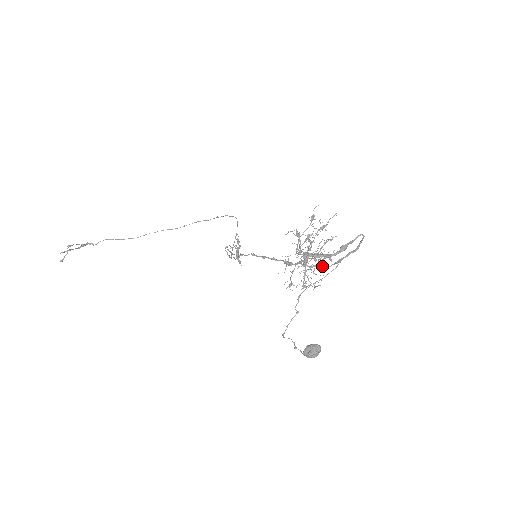
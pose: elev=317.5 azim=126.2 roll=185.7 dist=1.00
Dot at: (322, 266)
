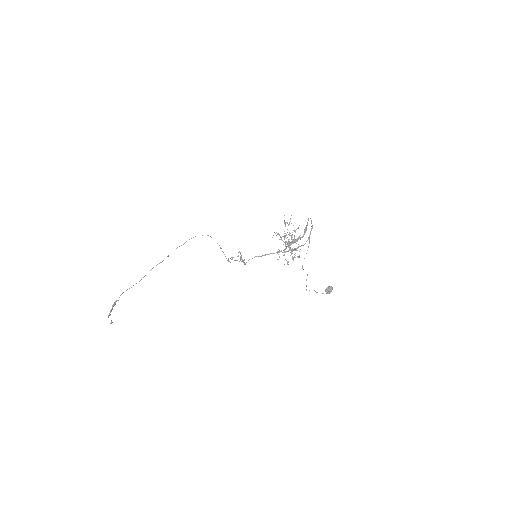
Dot at: (302, 245)
